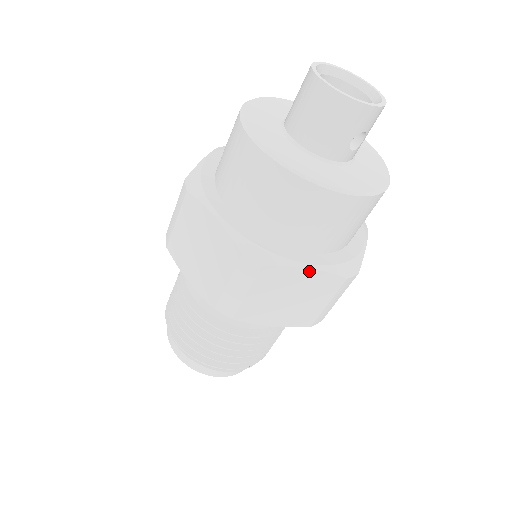
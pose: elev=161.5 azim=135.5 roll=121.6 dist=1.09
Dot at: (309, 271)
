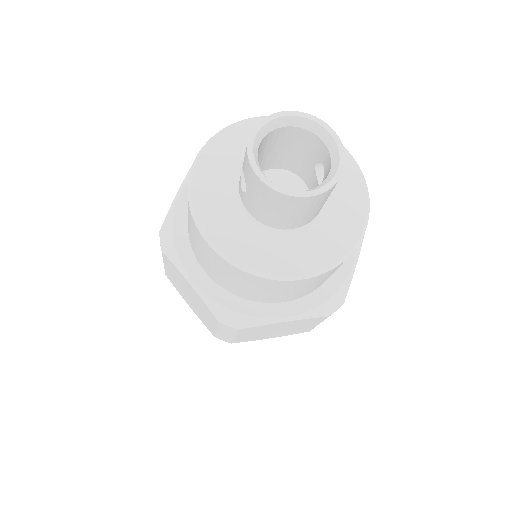
Dot at: (356, 262)
